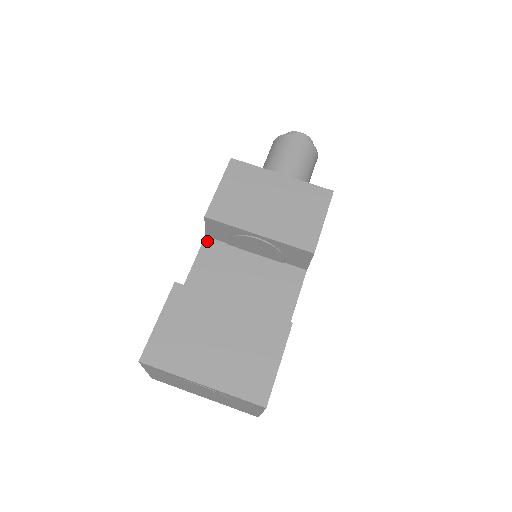
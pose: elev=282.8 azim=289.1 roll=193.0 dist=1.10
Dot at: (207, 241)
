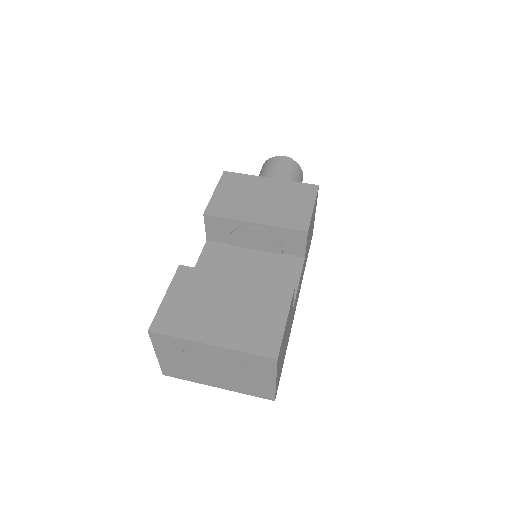
Dot at: (208, 244)
